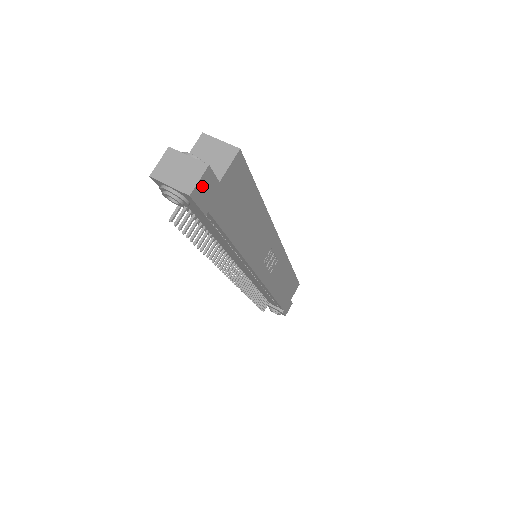
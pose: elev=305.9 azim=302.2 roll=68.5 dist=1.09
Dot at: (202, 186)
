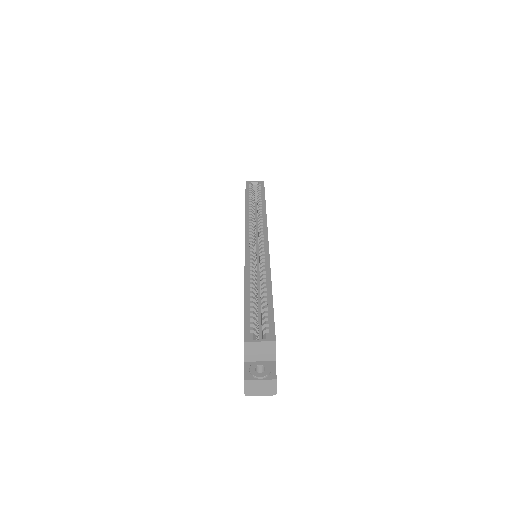
Dot at: occluded
